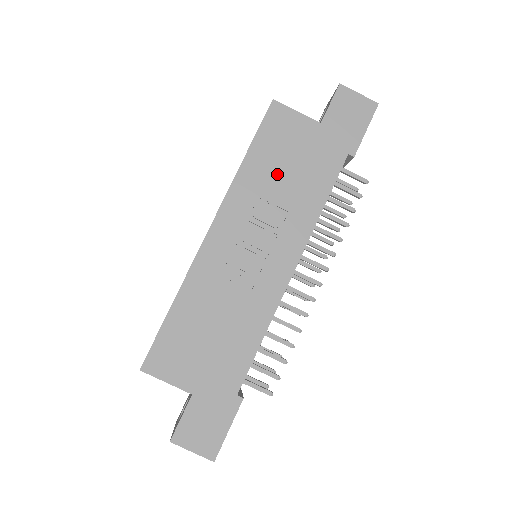
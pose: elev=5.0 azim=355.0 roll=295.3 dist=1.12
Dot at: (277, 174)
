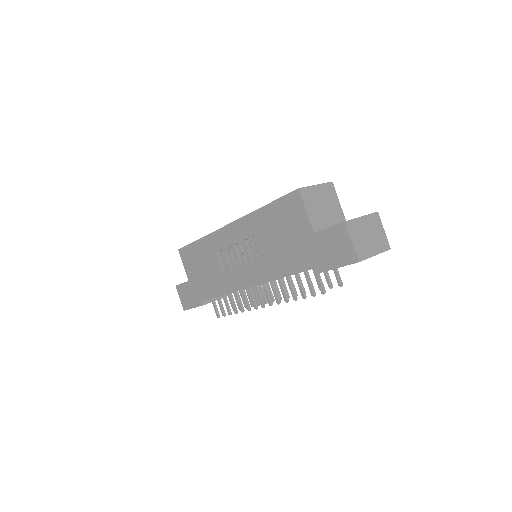
Dot at: (271, 234)
